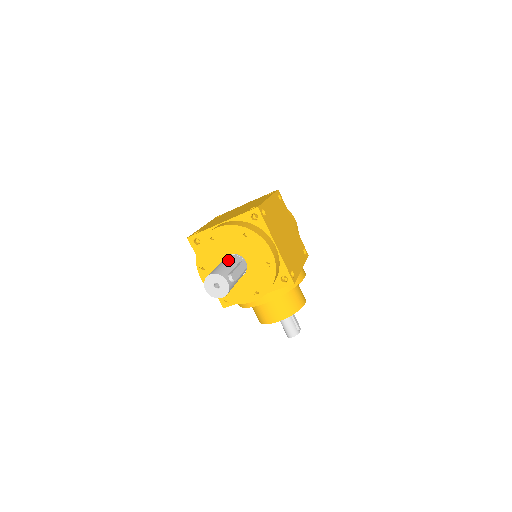
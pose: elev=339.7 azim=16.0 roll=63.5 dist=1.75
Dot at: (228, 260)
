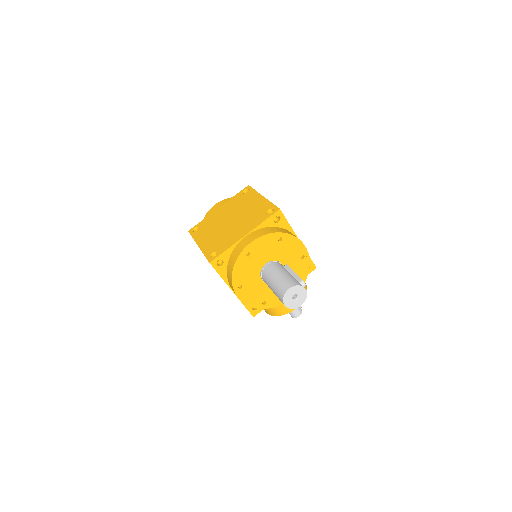
Dot at: (278, 269)
